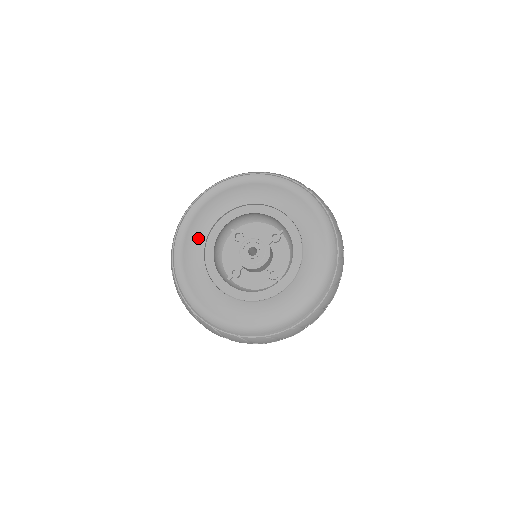
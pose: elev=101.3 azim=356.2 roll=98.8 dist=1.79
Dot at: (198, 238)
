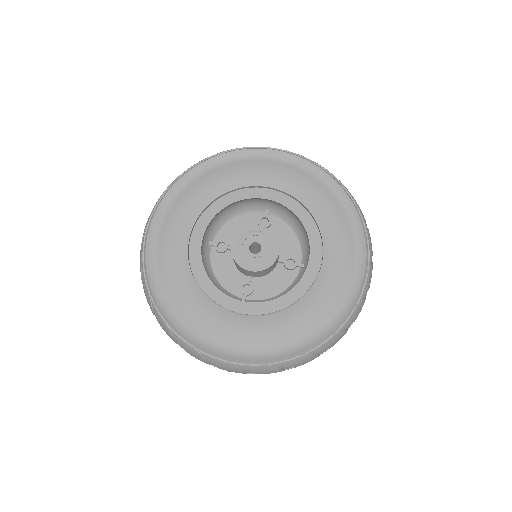
Dot at: (231, 179)
